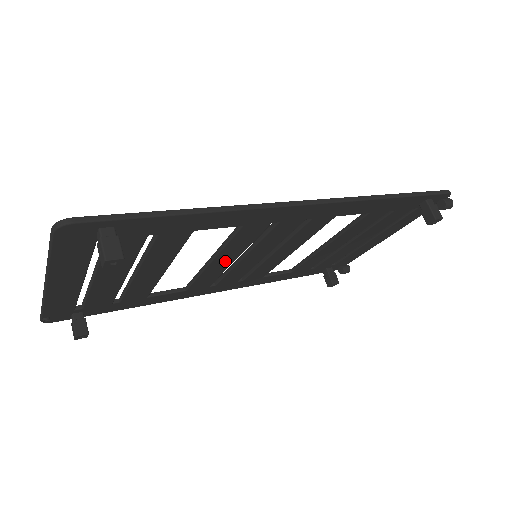
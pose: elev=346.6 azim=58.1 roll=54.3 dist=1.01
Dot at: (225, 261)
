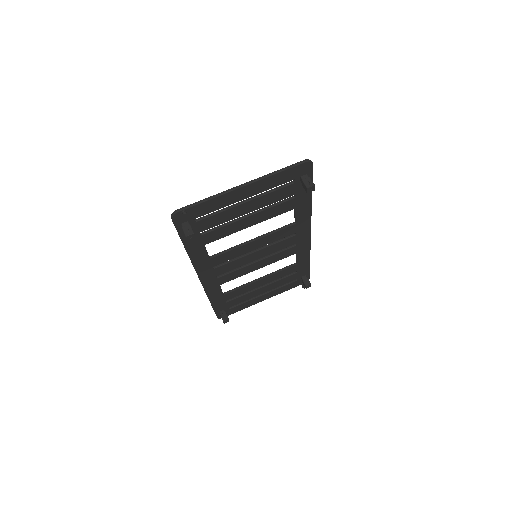
Dot at: (254, 246)
